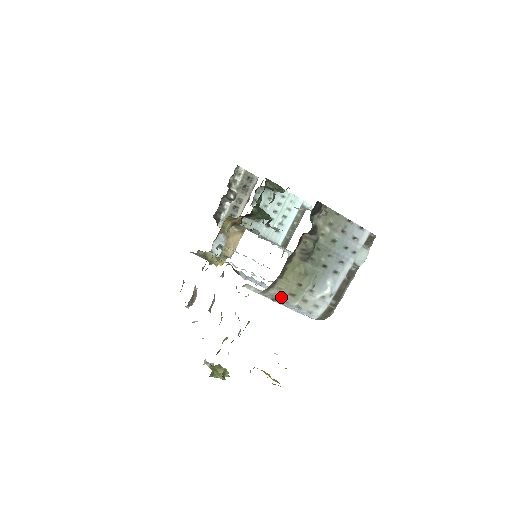
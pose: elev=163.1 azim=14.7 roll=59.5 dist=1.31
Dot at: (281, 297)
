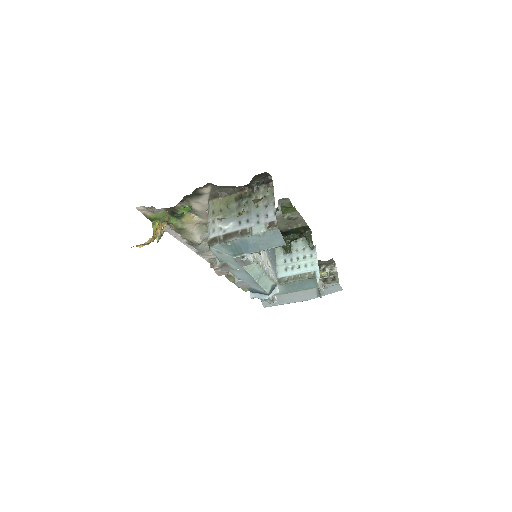
Dot at: (210, 210)
